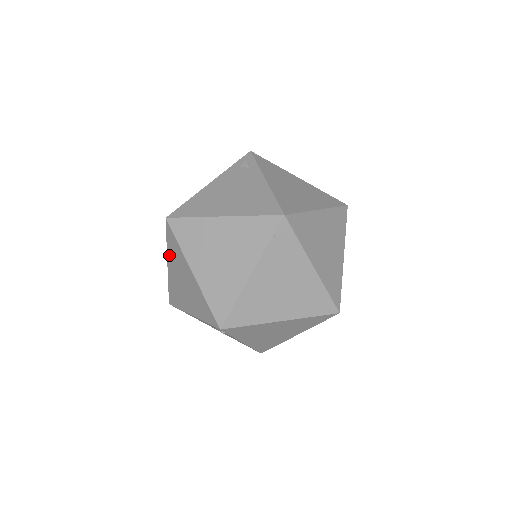
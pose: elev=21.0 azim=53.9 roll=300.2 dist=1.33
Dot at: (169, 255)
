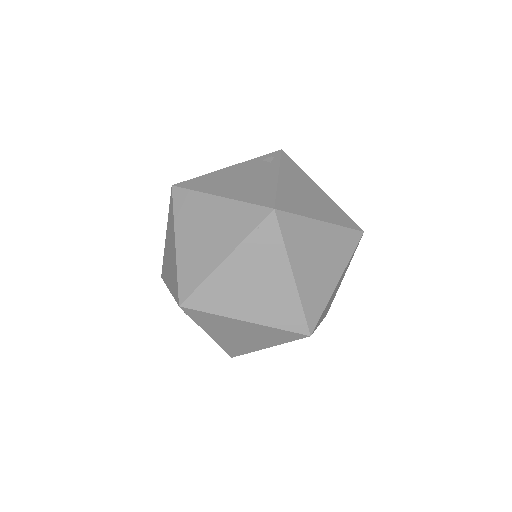
Dot at: (168, 225)
